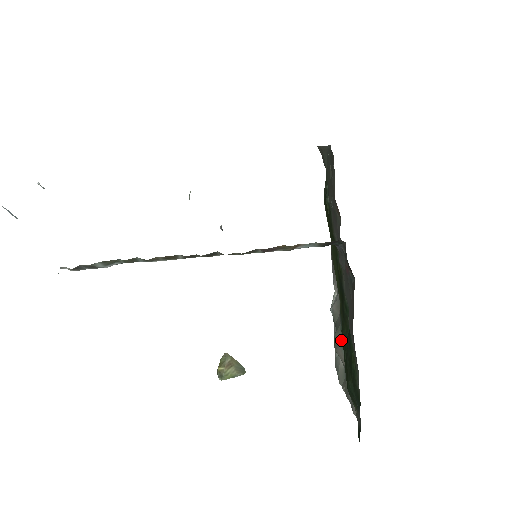
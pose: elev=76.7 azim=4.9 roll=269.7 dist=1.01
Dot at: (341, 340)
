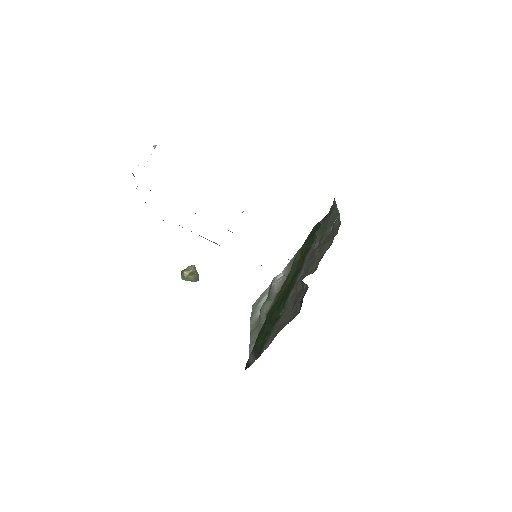
Dot at: (268, 309)
